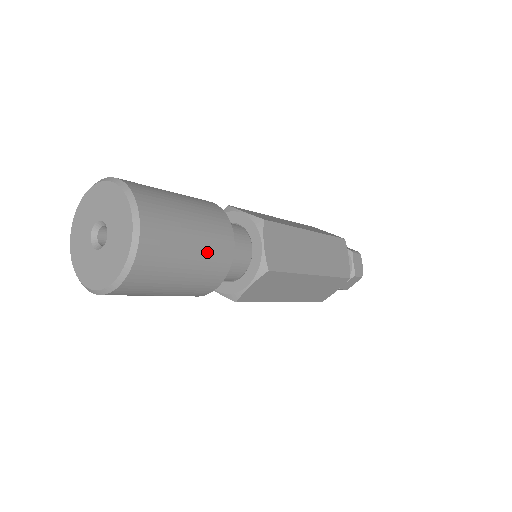
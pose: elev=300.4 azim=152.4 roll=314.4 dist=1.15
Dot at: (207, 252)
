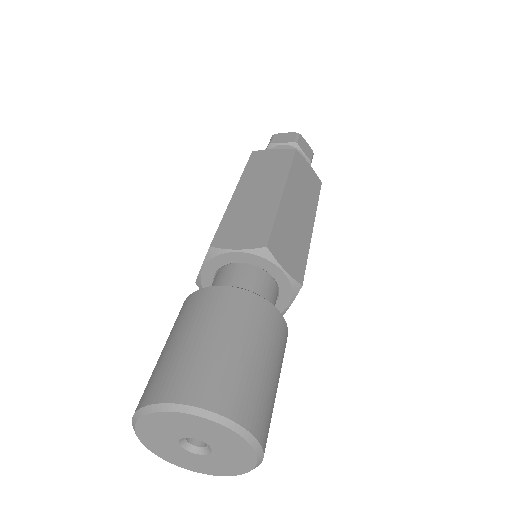
Dot at: (278, 354)
